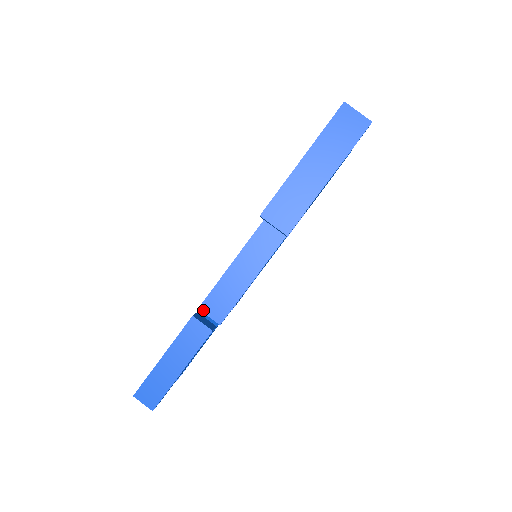
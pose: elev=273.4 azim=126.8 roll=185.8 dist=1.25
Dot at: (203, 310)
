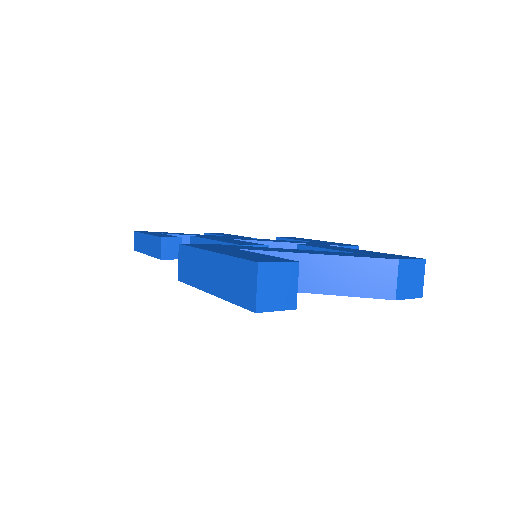
Dot at: (191, 240)
